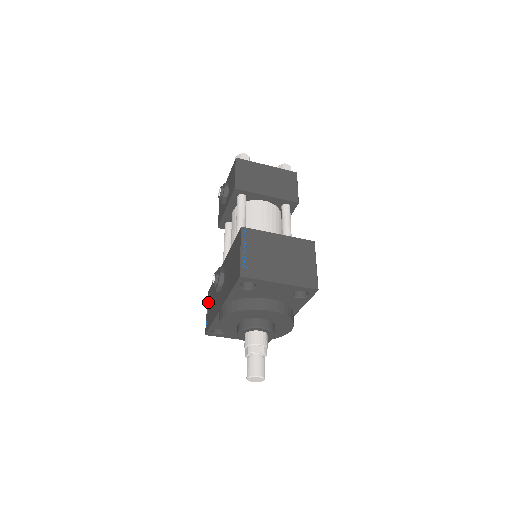
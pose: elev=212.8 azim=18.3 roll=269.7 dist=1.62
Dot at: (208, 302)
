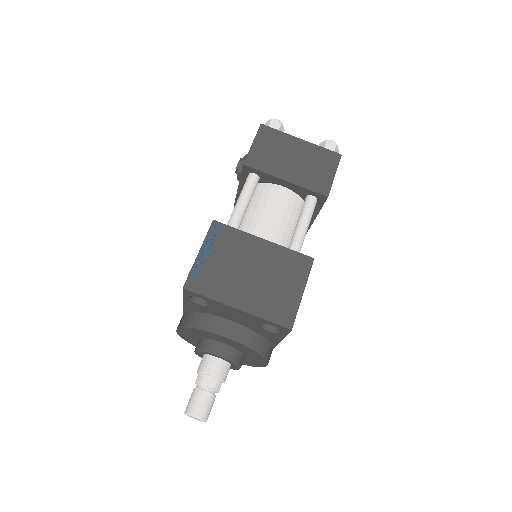
Dot at: occluded
